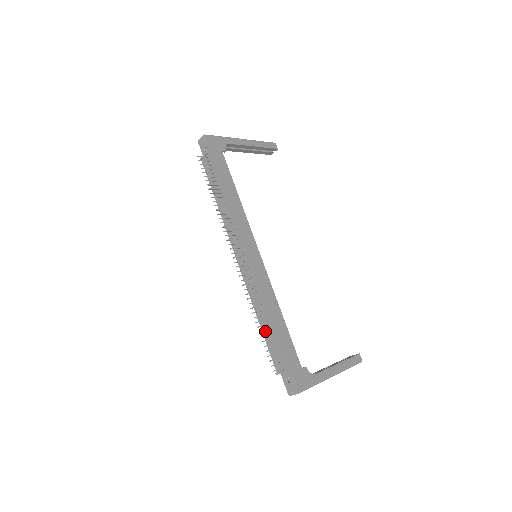
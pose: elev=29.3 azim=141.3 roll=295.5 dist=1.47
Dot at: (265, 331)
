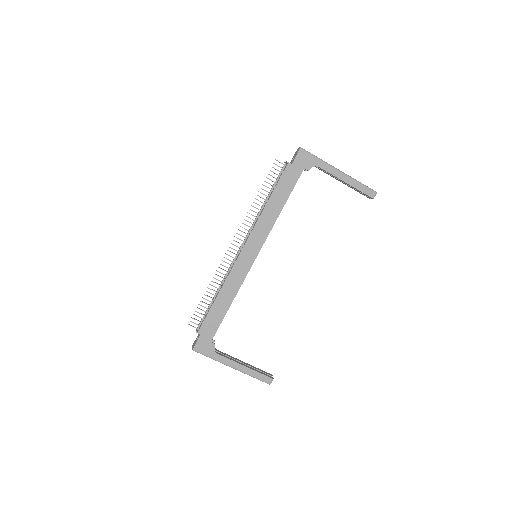
Dot at: (211, 301)
